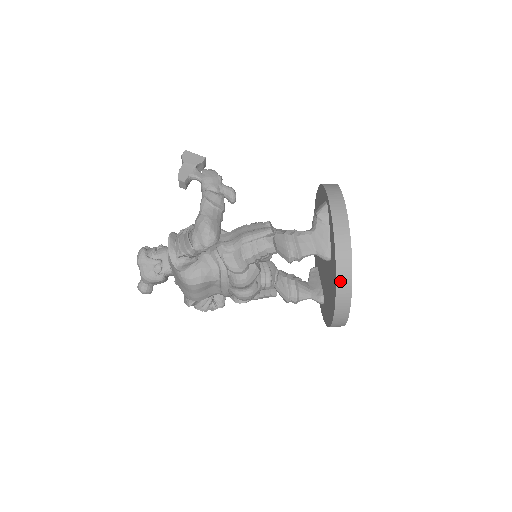
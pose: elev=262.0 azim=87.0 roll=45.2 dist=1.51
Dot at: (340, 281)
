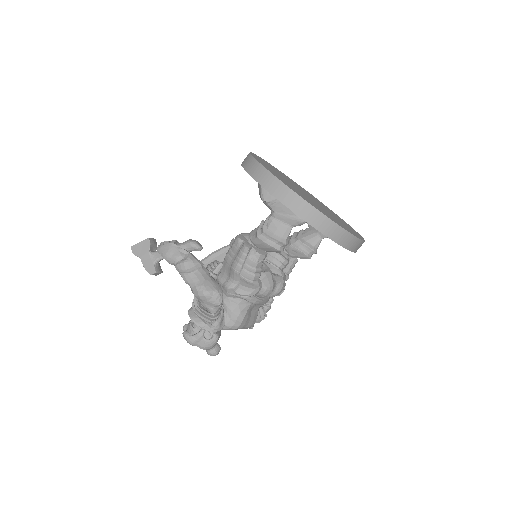
Dot at: (329, 234)
